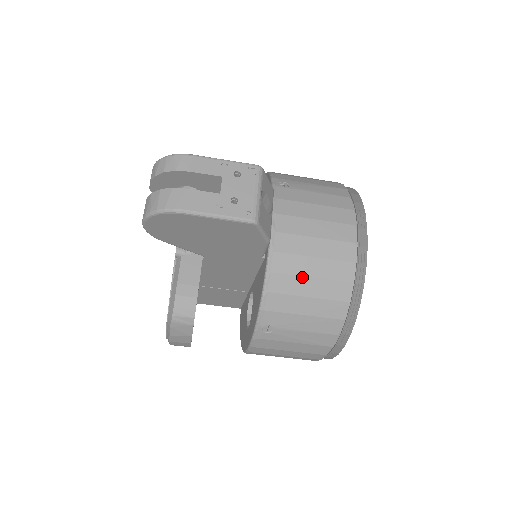
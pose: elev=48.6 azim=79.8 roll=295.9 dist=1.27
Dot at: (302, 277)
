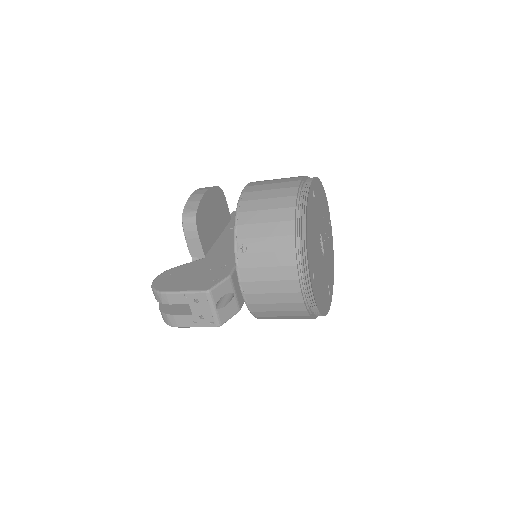
Dot at: (273, 312)
